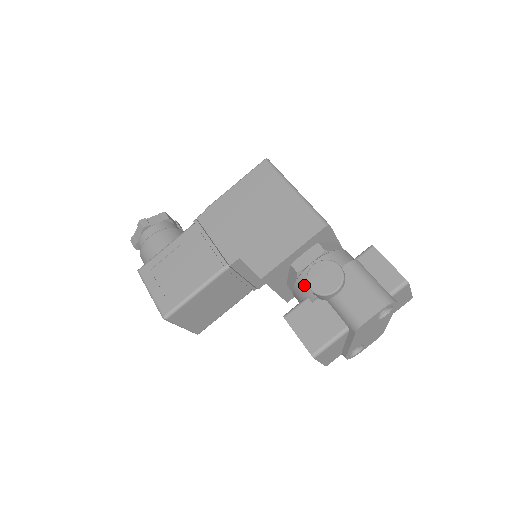
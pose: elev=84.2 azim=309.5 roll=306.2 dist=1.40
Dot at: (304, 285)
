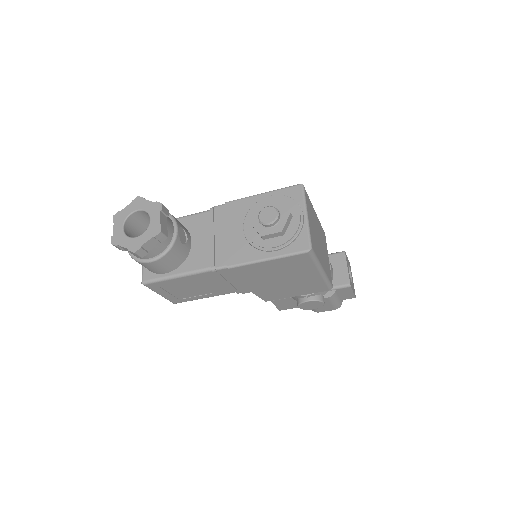
Dot at: (293, 297)
